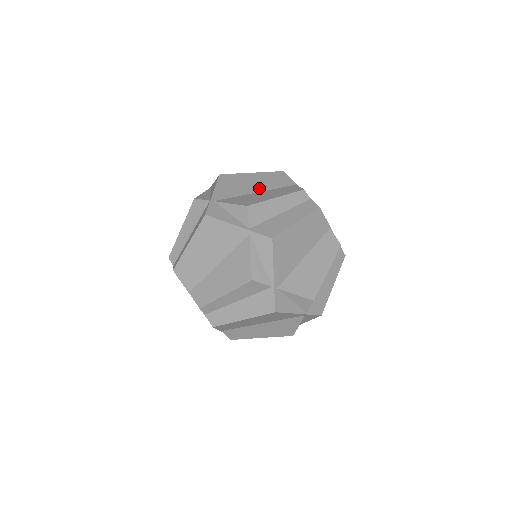
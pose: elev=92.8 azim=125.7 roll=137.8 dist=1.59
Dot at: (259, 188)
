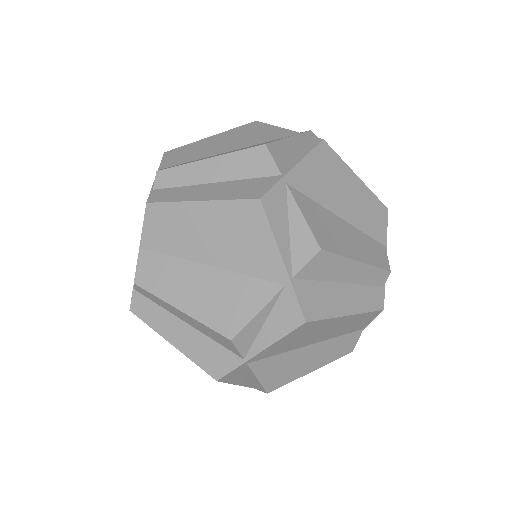
Dot at: (348, 212)
